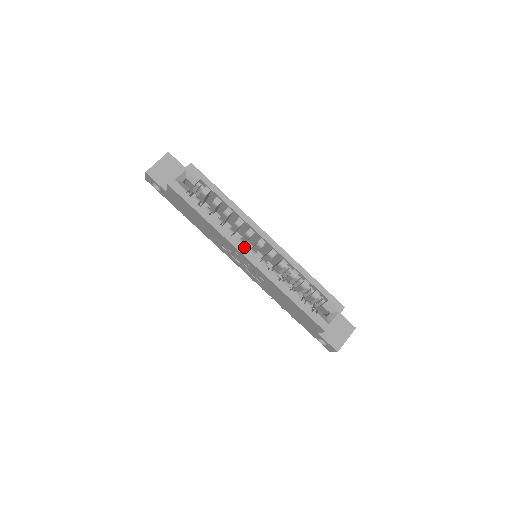
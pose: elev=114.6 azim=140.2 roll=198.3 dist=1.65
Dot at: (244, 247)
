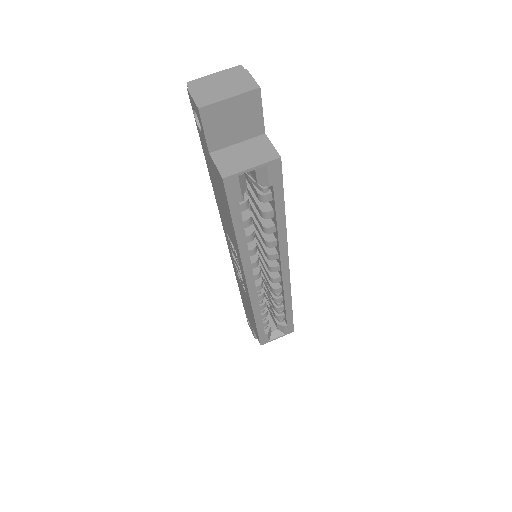
Dot at: occluded
